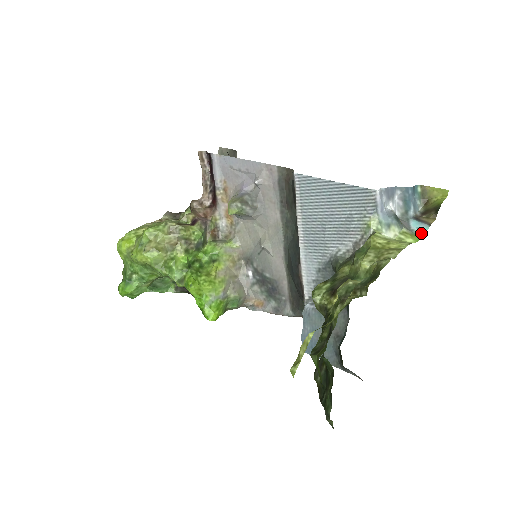
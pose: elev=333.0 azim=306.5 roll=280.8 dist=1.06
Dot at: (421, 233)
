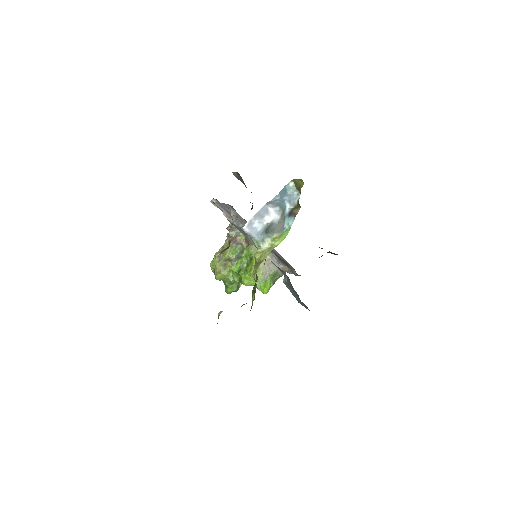
Dot at: (289, 228)
